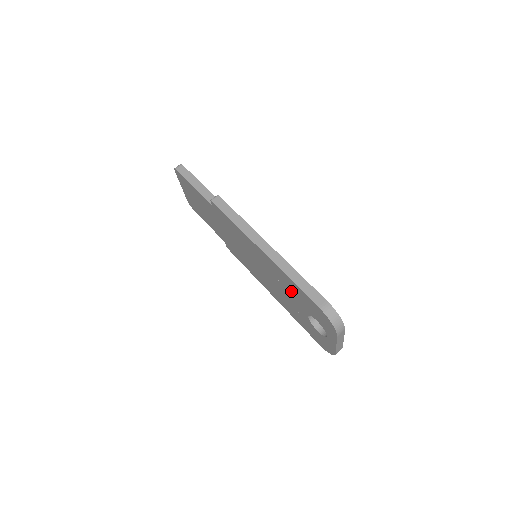
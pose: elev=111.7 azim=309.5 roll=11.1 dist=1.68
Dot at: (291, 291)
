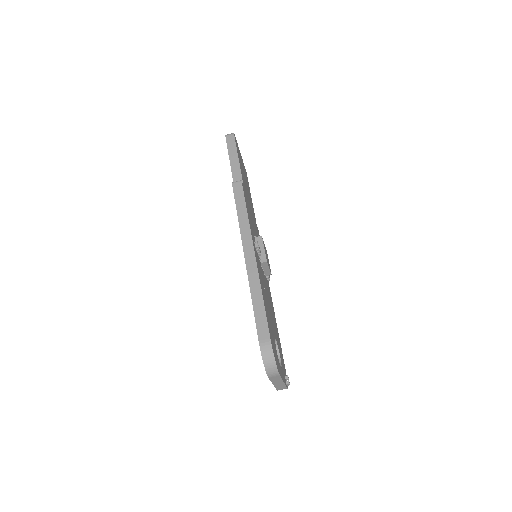
Dot at: occluded
